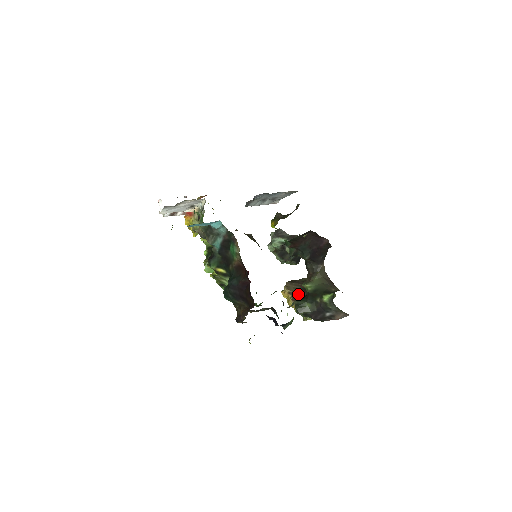
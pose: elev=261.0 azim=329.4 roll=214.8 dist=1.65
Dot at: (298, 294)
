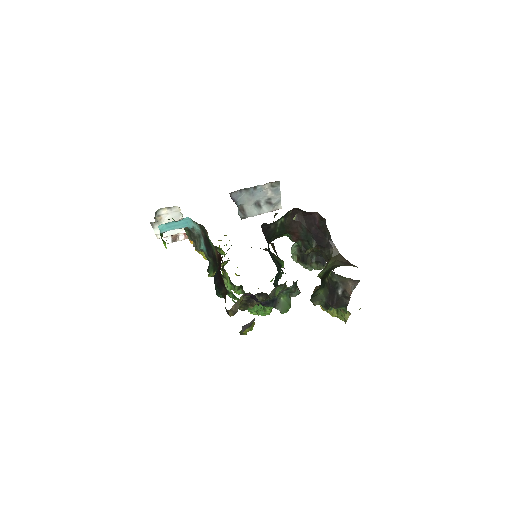
Dot at: occluded
